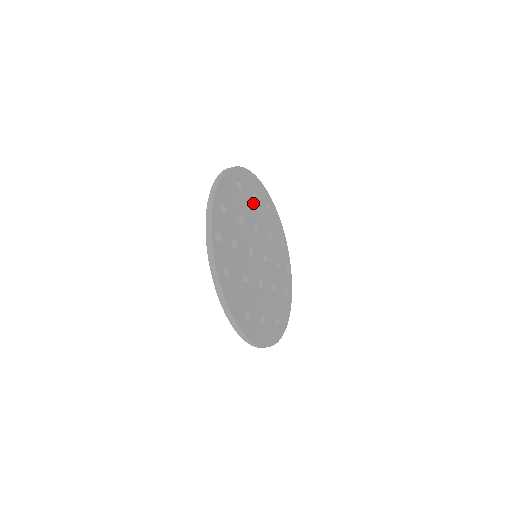
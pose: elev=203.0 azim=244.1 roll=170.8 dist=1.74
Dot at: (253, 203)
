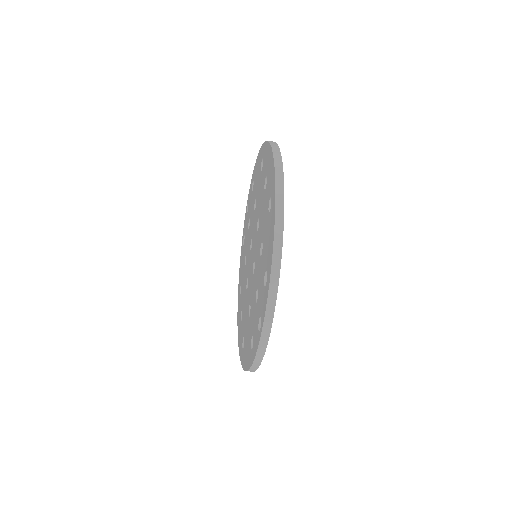
Dot at: occluded
